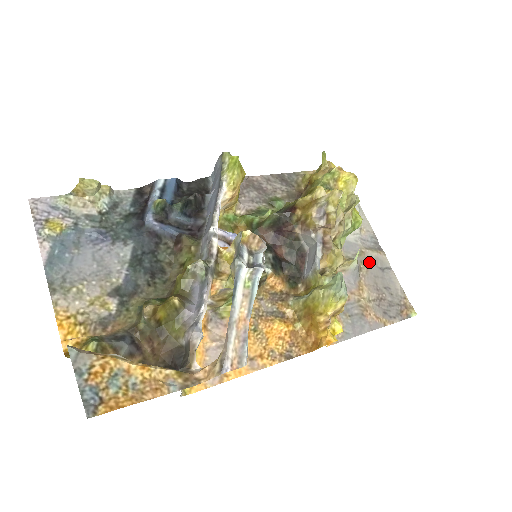
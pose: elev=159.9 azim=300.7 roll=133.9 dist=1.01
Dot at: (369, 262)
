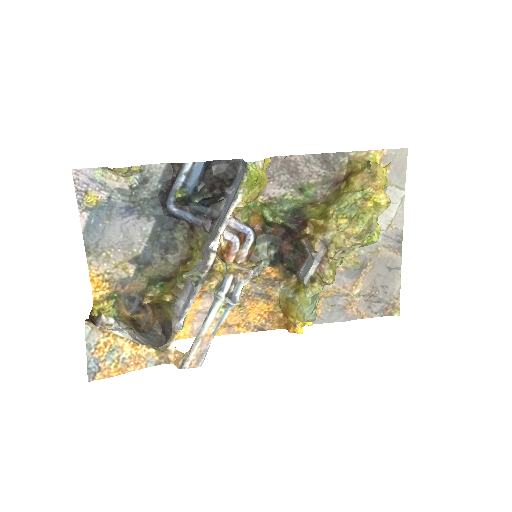
Dot at: (379, 261)
